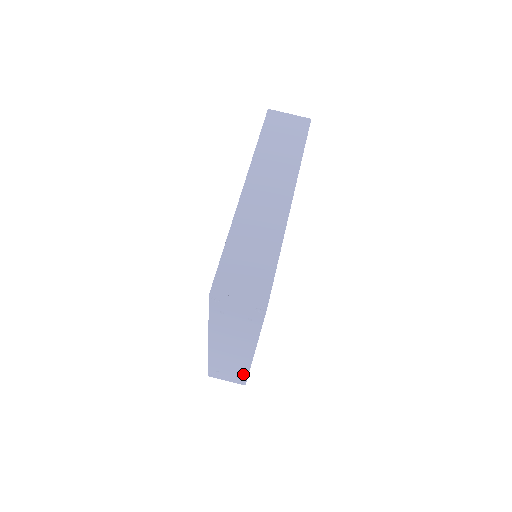
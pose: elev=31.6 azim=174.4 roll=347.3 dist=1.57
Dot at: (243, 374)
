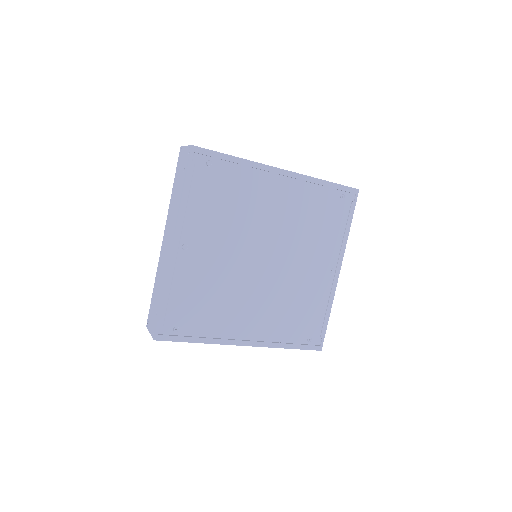
Dot at: (160, 304)
